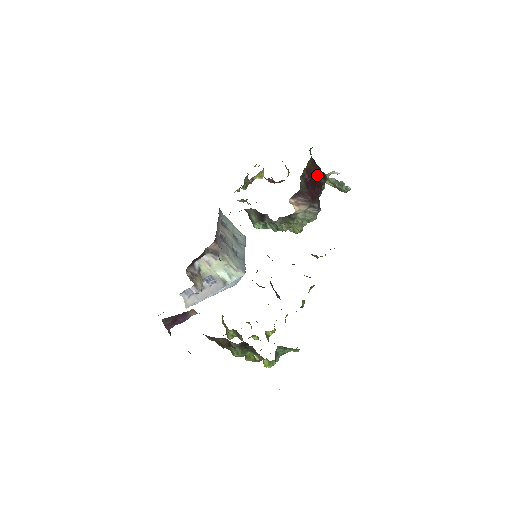
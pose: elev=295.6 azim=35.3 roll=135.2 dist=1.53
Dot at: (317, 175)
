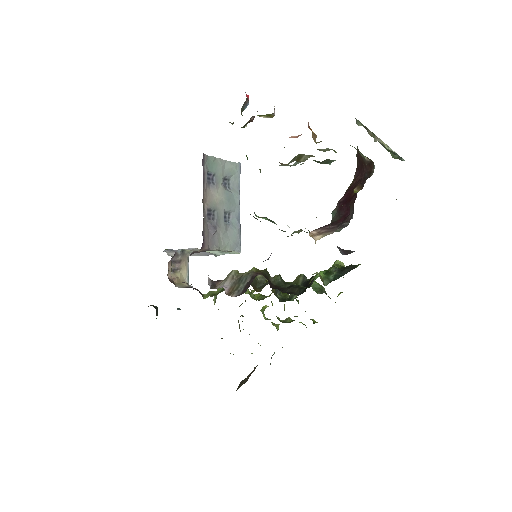
Dot at: (359, 188)
